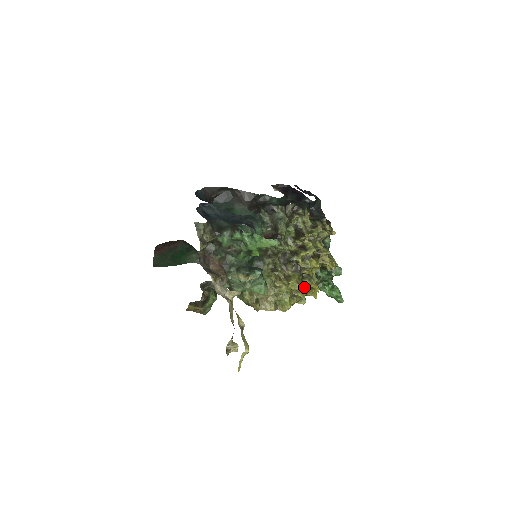
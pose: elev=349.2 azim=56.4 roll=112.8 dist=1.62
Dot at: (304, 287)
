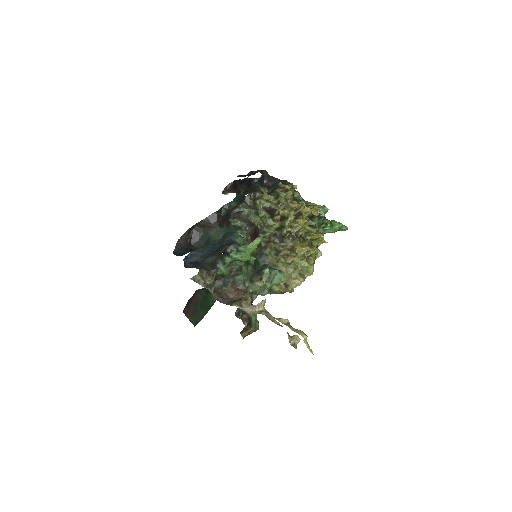
Dot at: (311, 243)
